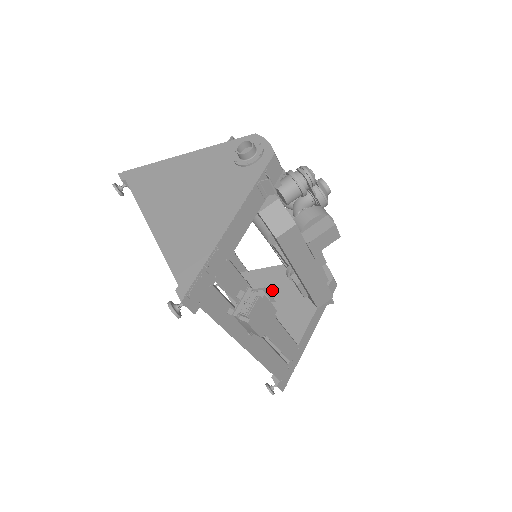
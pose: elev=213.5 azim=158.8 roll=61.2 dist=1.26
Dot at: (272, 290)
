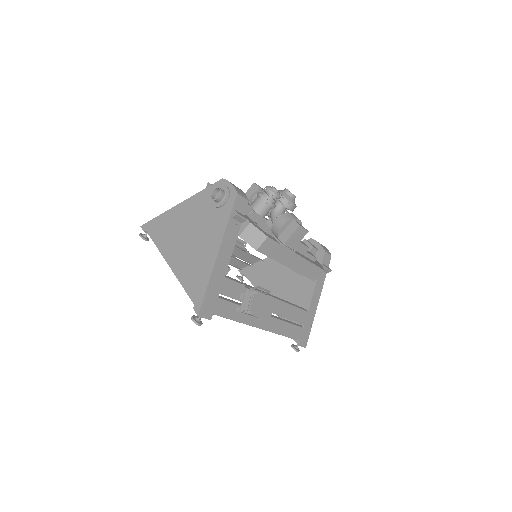
Dot at: (282, 272)
